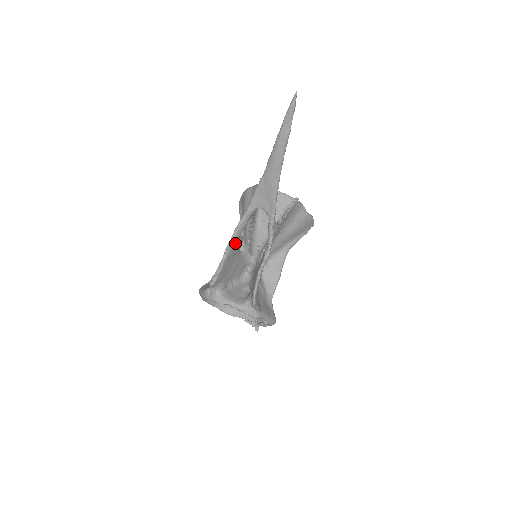
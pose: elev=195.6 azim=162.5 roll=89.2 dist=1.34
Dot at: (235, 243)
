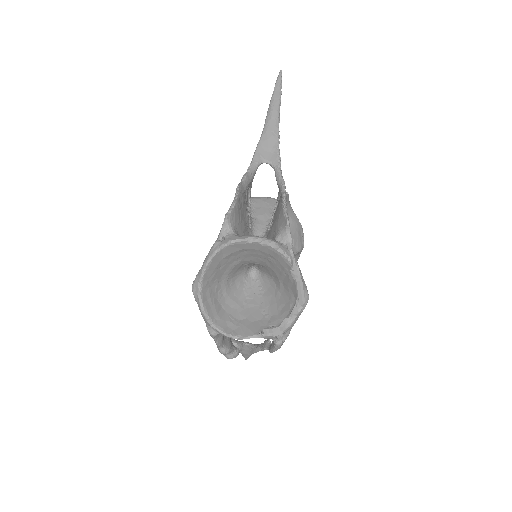
Dot at: (244, 191)
